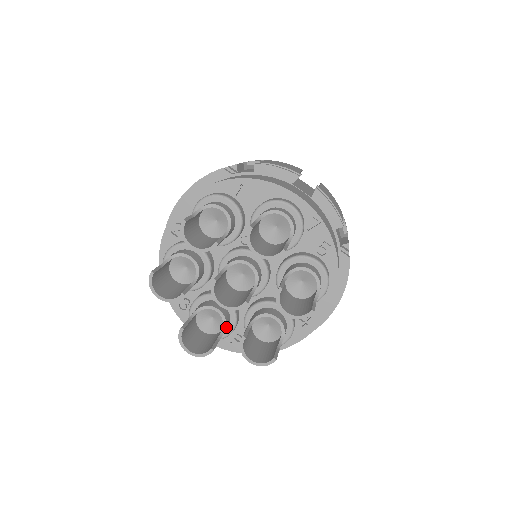
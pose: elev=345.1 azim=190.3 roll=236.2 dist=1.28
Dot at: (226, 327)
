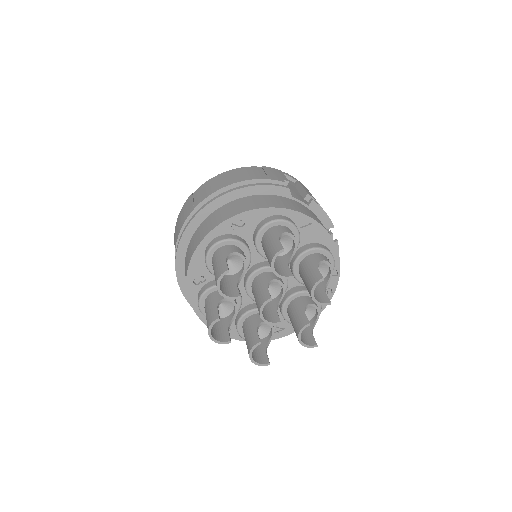
Dot at: (232, 318)
